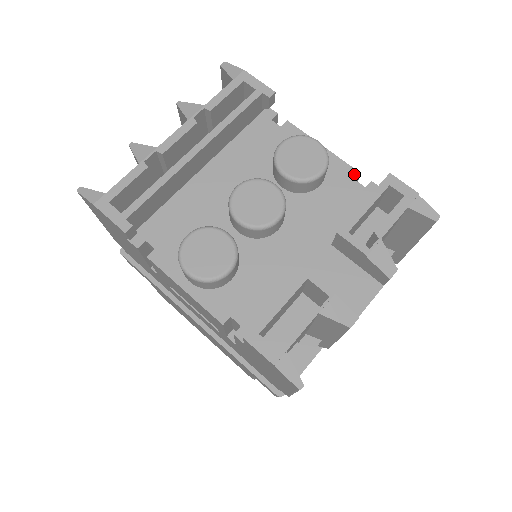
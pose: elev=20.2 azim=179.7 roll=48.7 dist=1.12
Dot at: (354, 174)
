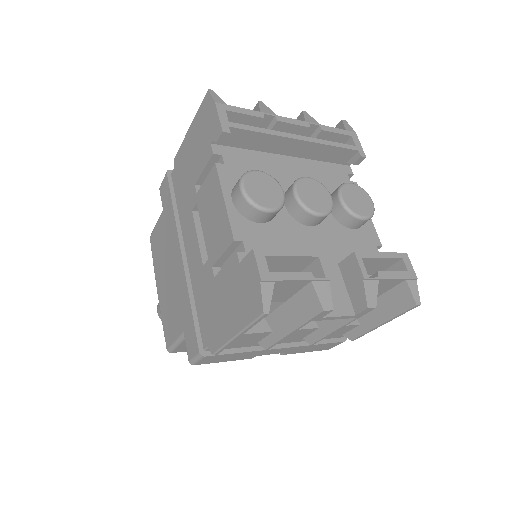
Dot at: (378, 243)
